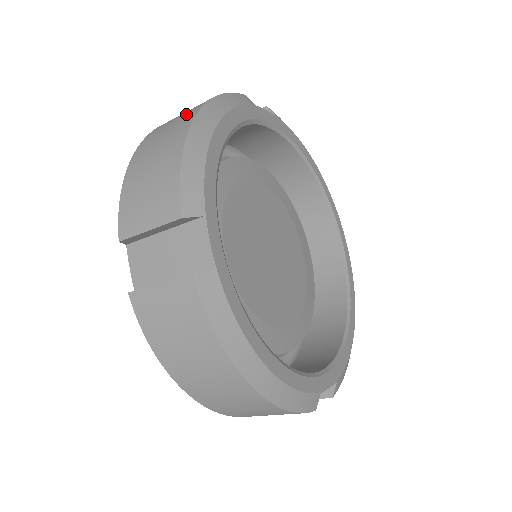
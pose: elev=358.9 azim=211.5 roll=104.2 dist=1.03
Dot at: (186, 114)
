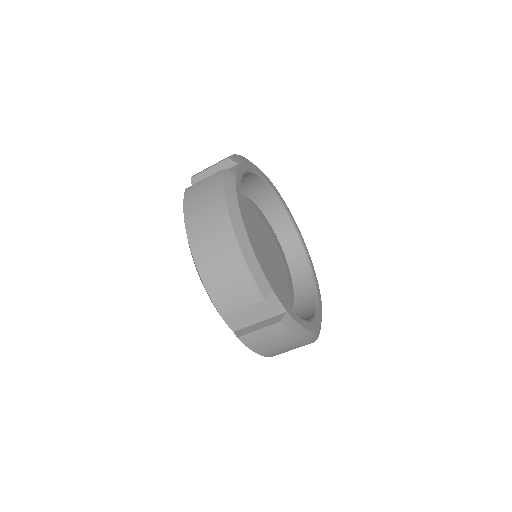
Dot at: (217, 221)
